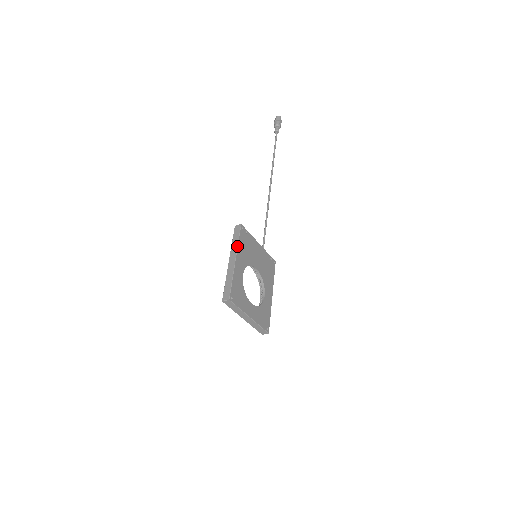
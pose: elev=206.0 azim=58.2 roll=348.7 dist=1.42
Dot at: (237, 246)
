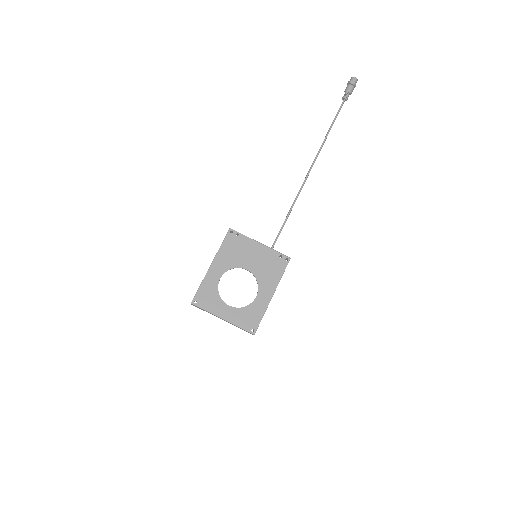
Dot at: occluded
